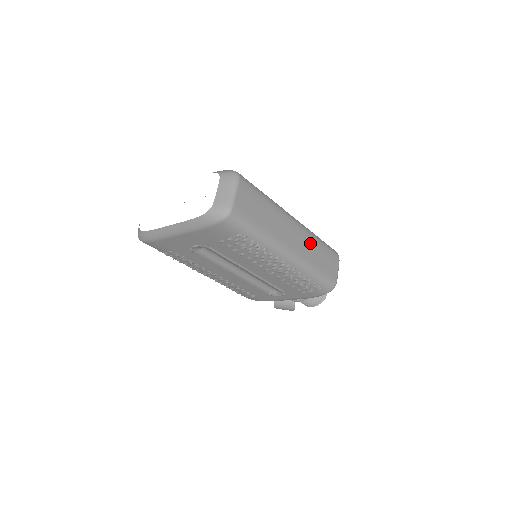
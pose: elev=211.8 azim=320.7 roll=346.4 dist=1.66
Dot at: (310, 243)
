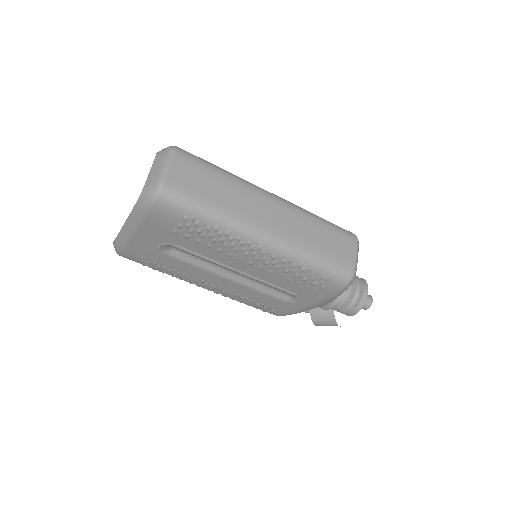
Dot at: (301, 222)
